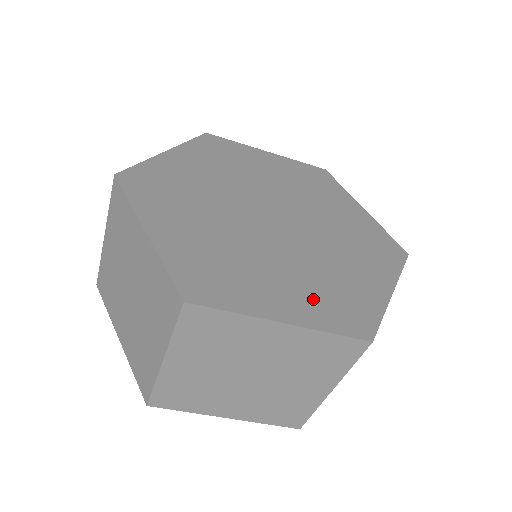
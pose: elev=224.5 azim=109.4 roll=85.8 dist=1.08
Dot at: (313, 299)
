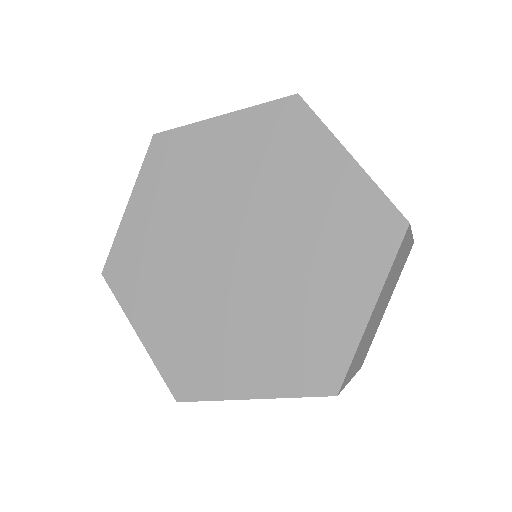
Dot at: (278, 360)
